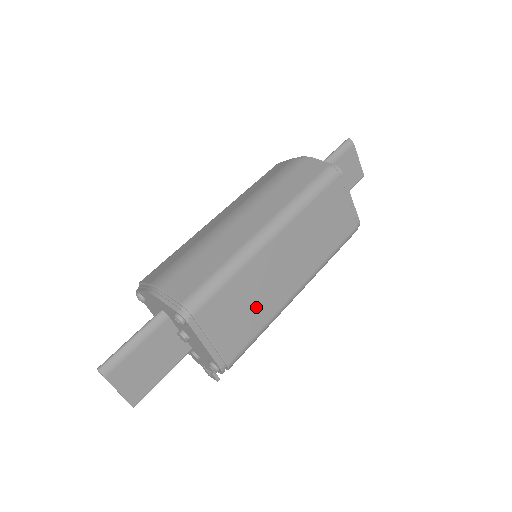
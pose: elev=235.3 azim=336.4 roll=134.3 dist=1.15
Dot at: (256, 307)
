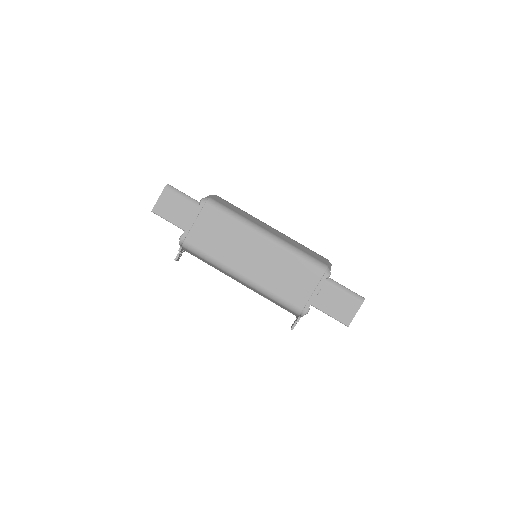
Dot at: (222, 245)
